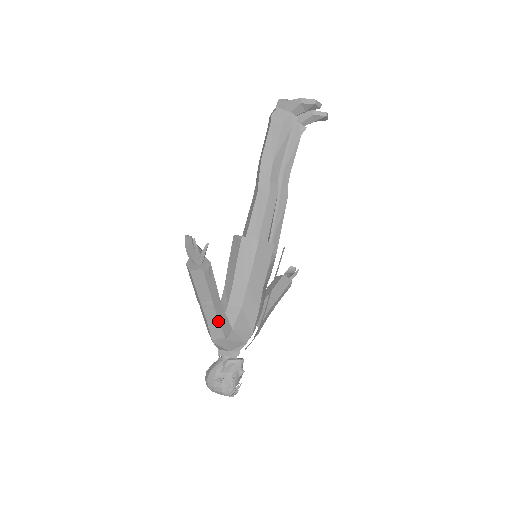
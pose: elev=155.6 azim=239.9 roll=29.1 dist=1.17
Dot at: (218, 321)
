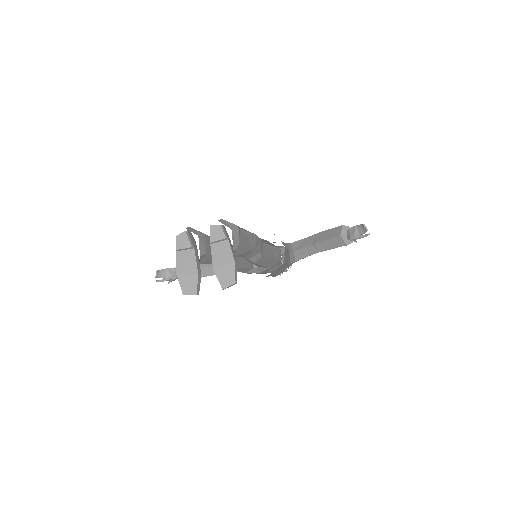
Dot at: occluded
